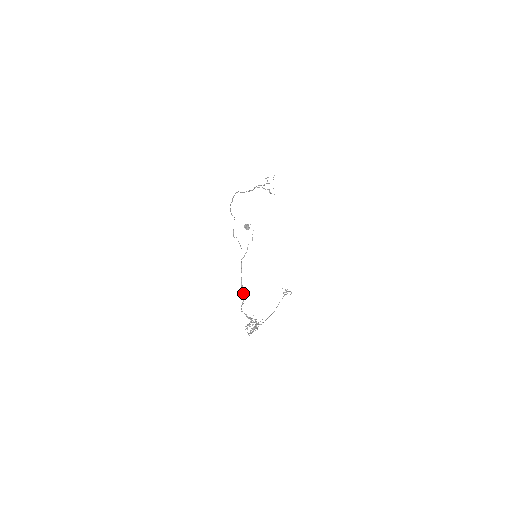
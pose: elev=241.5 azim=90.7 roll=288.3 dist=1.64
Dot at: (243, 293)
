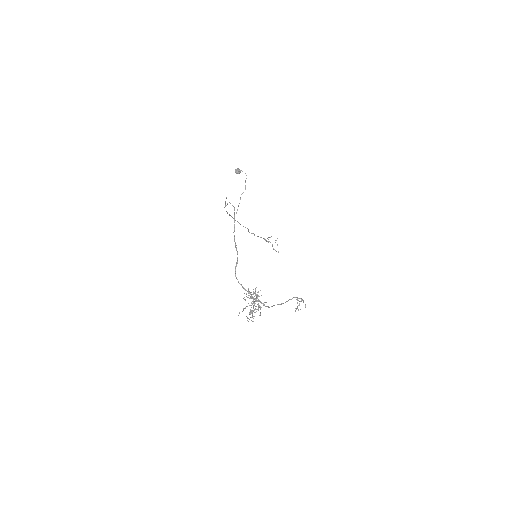
Dot at: (237, 251)
